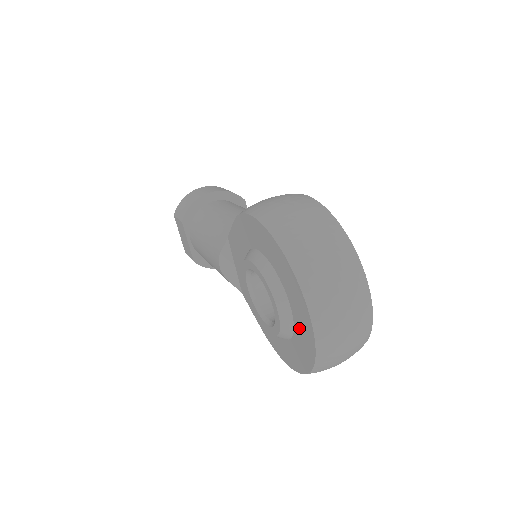
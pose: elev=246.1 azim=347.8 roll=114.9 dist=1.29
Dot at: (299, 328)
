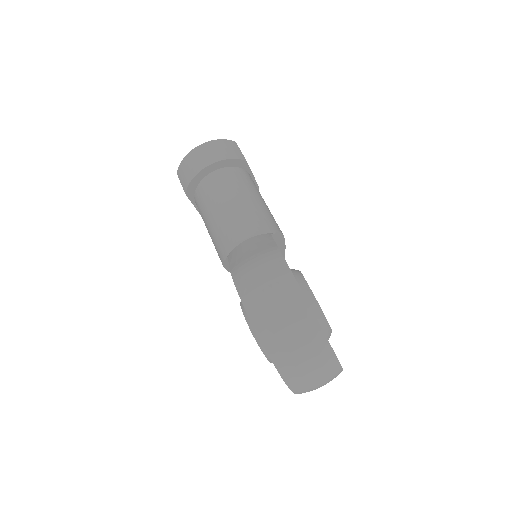
Dot at: occluded
